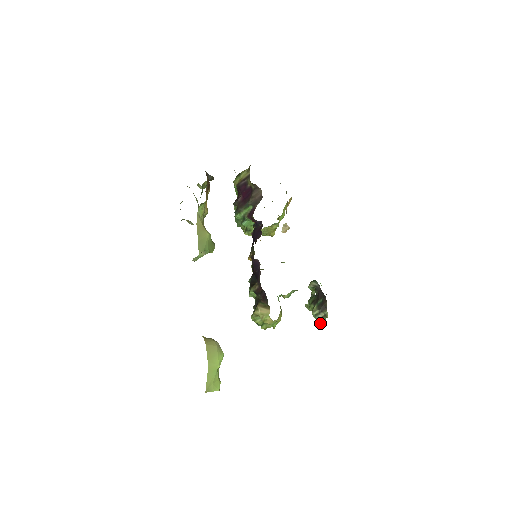
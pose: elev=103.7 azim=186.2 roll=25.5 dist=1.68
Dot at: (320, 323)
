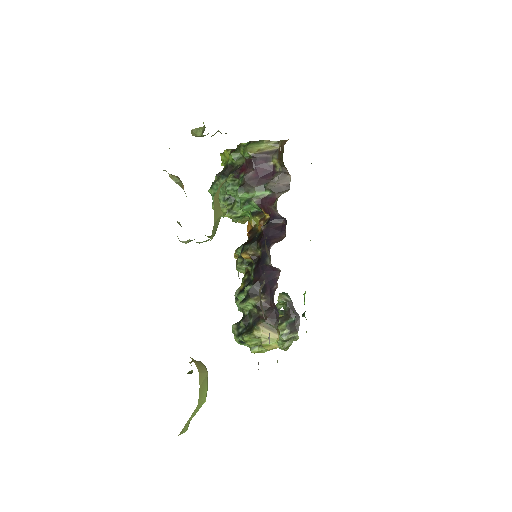
Dot at: (284, 344)
